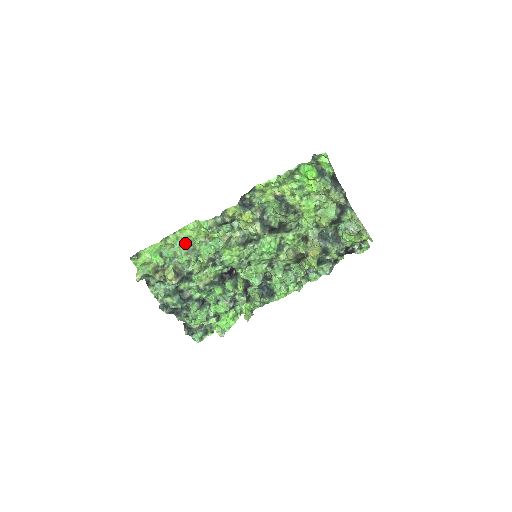
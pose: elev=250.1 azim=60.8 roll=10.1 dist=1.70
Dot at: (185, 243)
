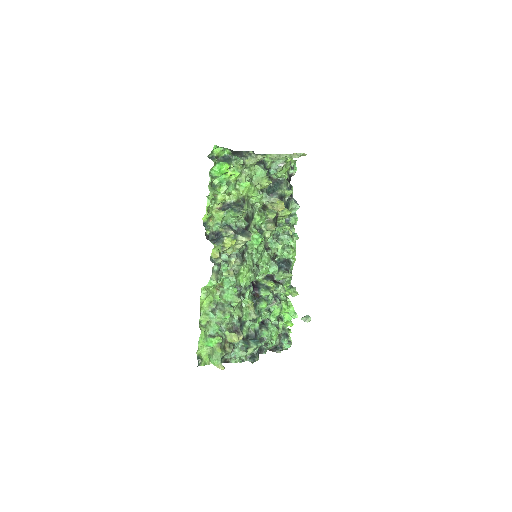
Dot at: (214, 310)
